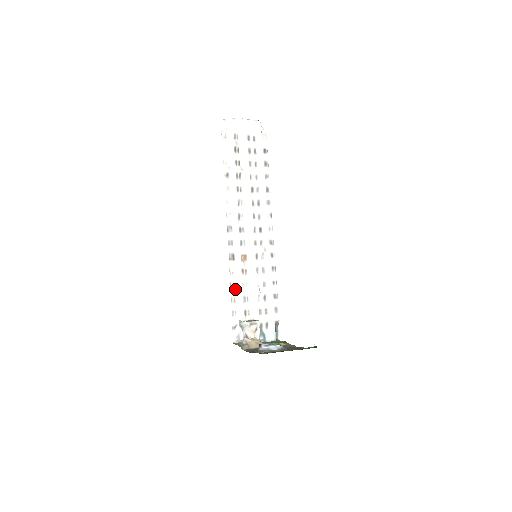
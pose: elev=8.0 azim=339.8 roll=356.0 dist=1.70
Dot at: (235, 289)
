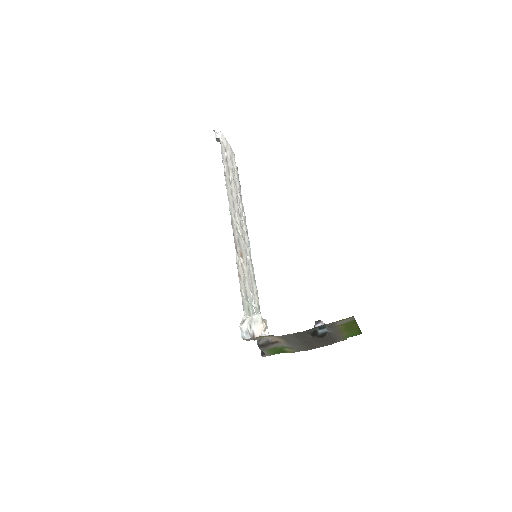
Dot at: (241, 281)
